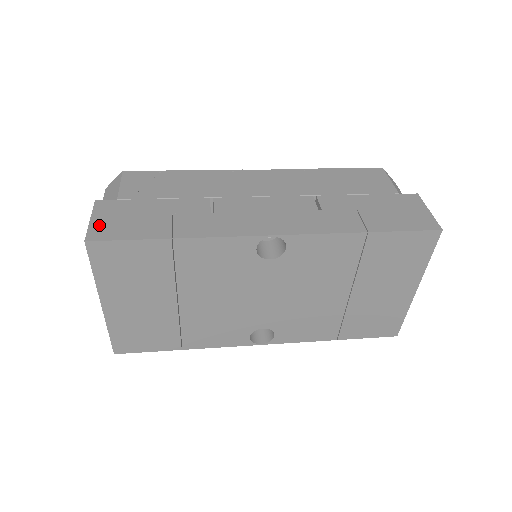
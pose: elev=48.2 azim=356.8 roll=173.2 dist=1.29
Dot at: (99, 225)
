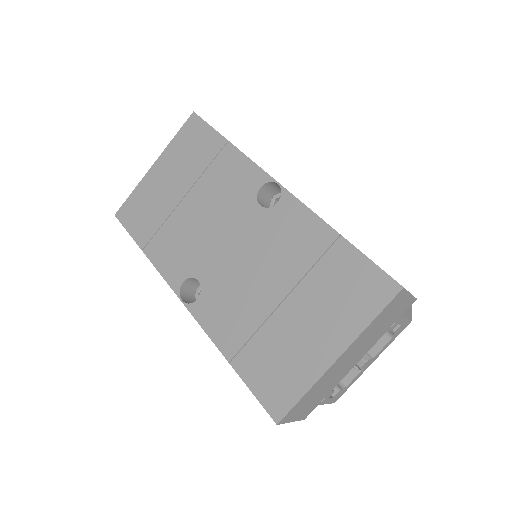
Dot at: occluded
